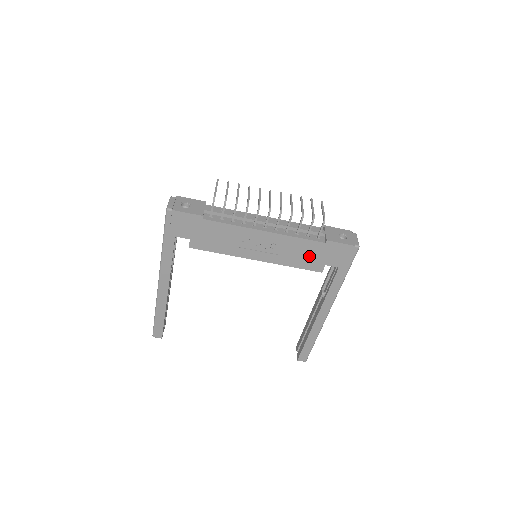
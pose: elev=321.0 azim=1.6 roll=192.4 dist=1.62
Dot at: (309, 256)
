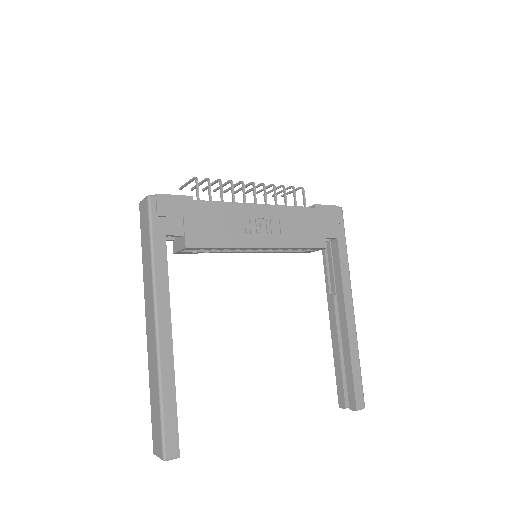
Dot at: (308, 229)
